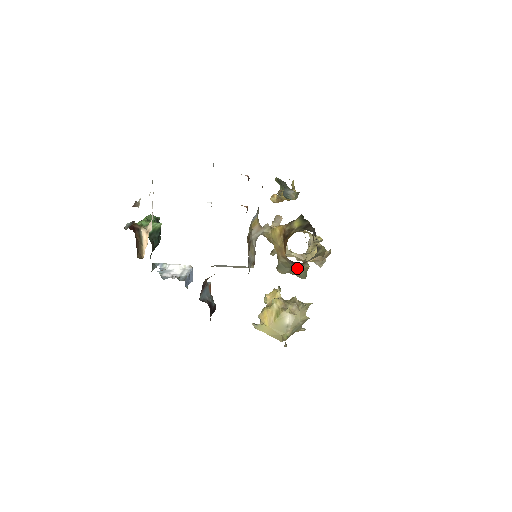
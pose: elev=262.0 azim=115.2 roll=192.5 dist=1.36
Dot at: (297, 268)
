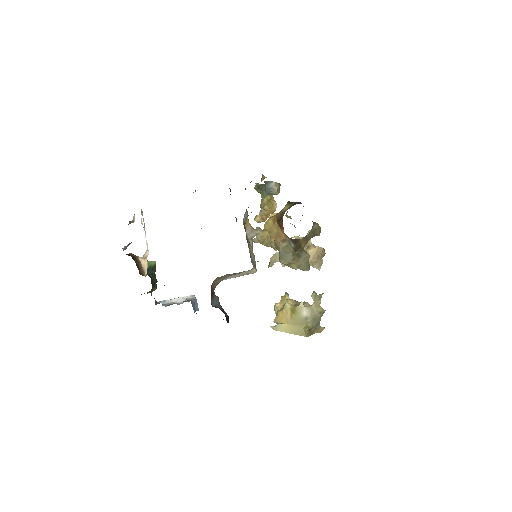
Dot at: (298, 255)
